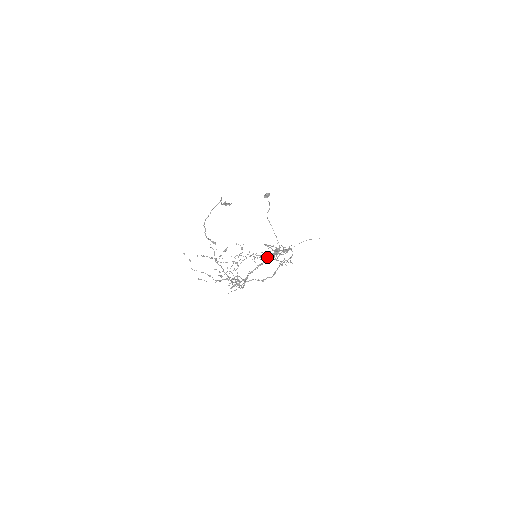
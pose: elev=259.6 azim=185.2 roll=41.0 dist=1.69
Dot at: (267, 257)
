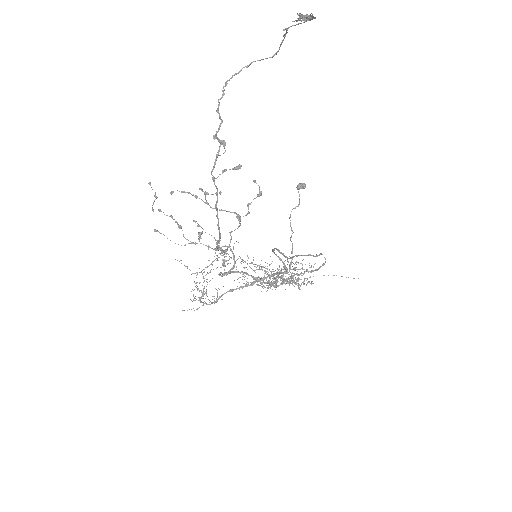
Dot at: (264, 277)
